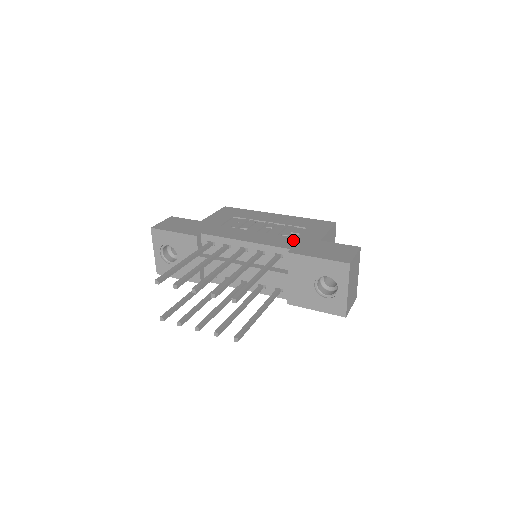
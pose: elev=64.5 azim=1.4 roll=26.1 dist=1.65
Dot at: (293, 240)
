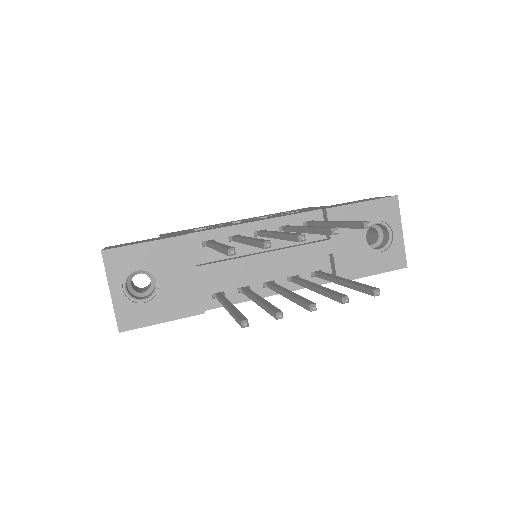
Dot at: (306, 210)
